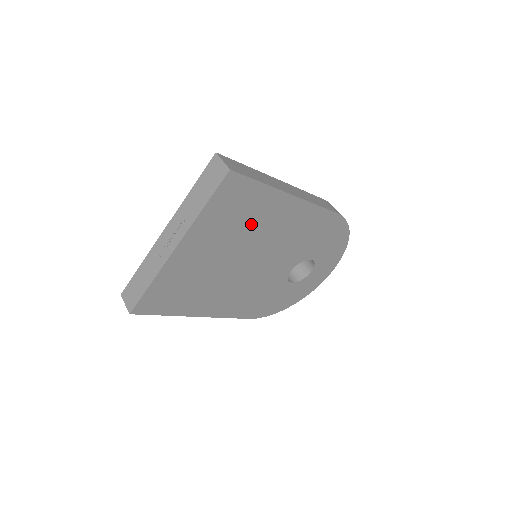
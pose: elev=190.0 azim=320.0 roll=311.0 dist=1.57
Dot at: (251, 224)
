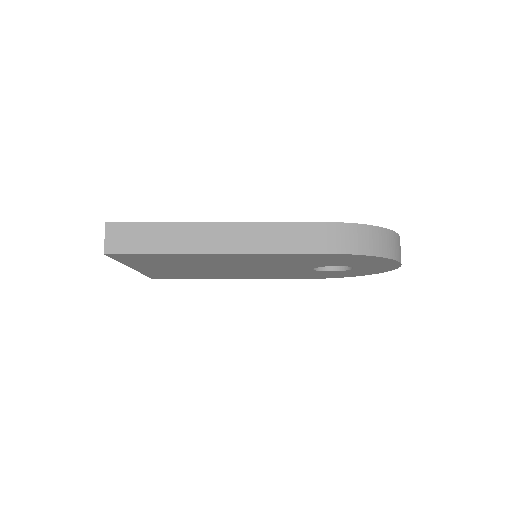
Dot at: (193, 262)
